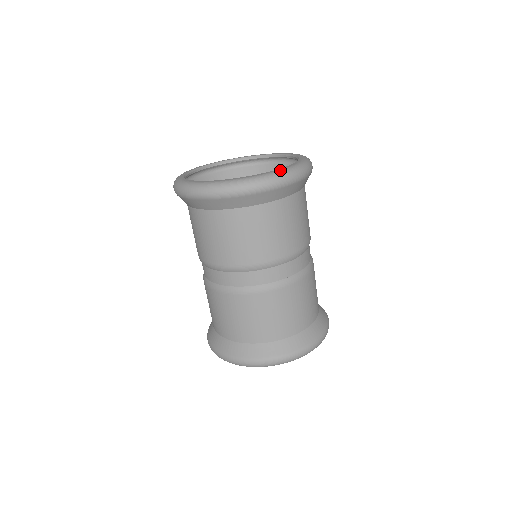
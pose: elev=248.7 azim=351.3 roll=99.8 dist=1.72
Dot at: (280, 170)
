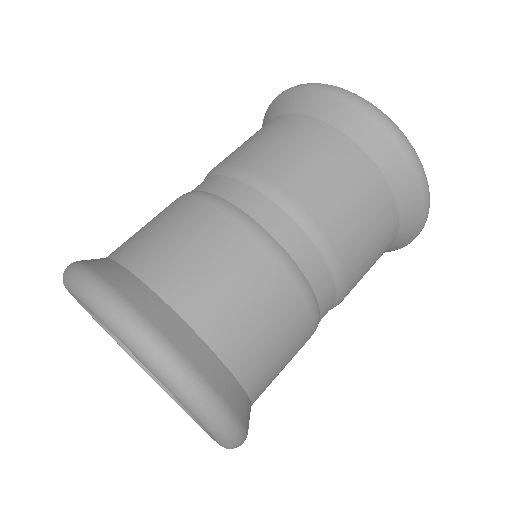
Dot at: occluded
